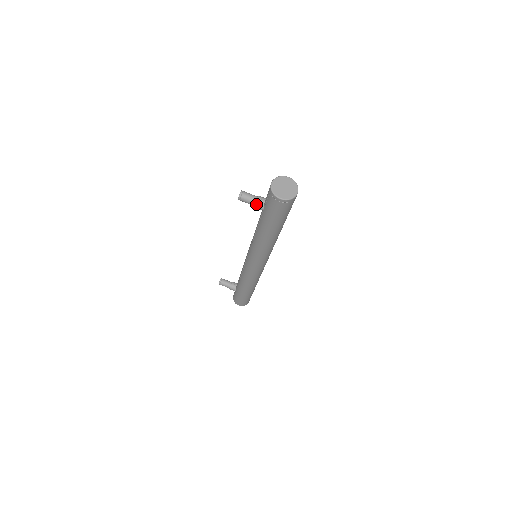
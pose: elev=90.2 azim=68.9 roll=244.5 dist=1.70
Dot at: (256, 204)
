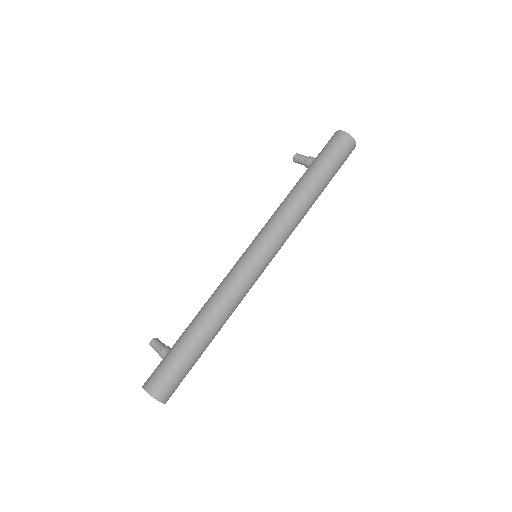
Dot at: (310, 157)
